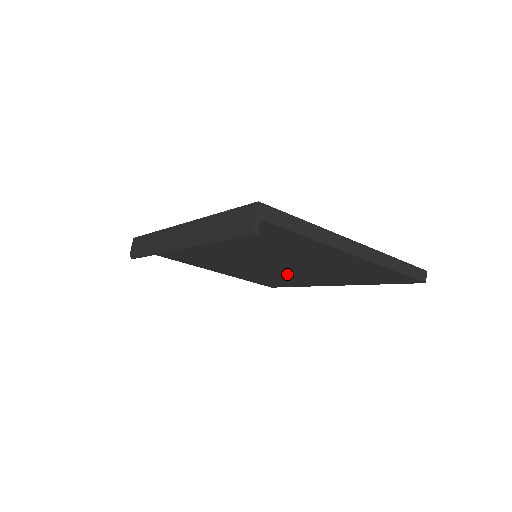
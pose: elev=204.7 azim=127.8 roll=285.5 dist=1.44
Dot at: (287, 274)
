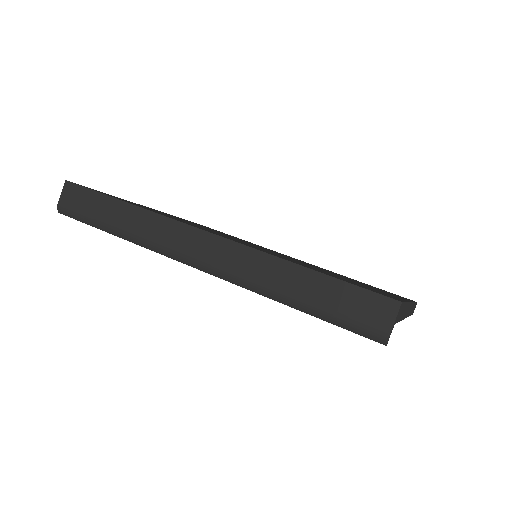
Dot at: occluded
